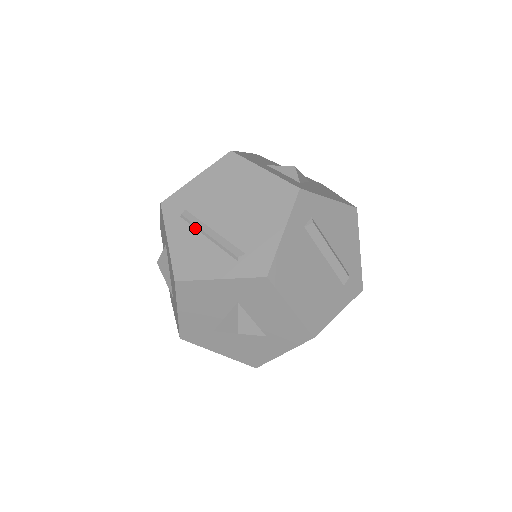
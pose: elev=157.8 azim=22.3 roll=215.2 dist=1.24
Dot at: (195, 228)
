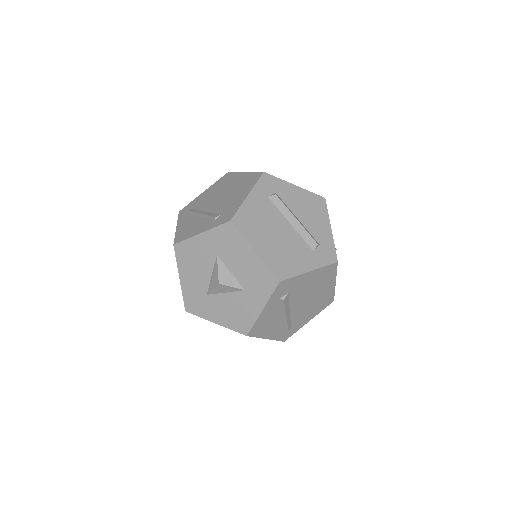
Dot at: (195, 215)
